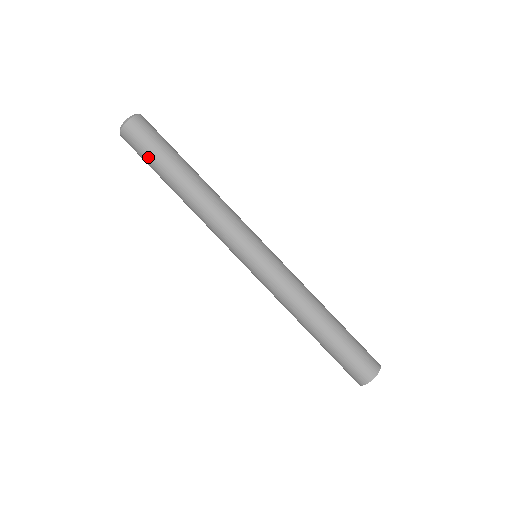
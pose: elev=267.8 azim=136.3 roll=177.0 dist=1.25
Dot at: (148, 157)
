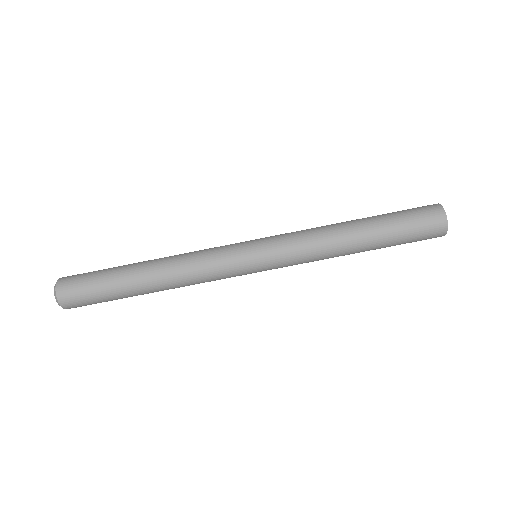
Dot at: occluded
